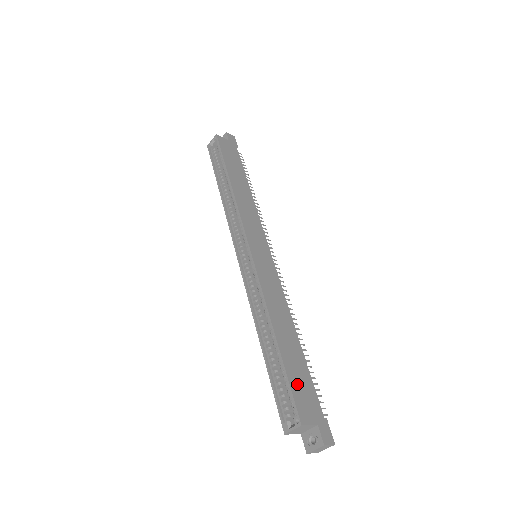
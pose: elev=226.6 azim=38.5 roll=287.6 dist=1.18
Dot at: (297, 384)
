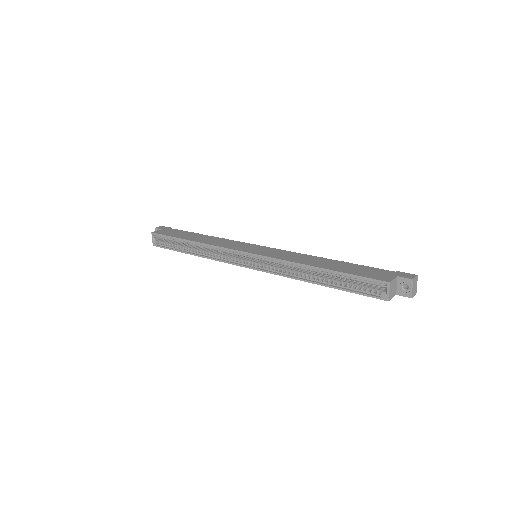
Dot at: (361, 273)
